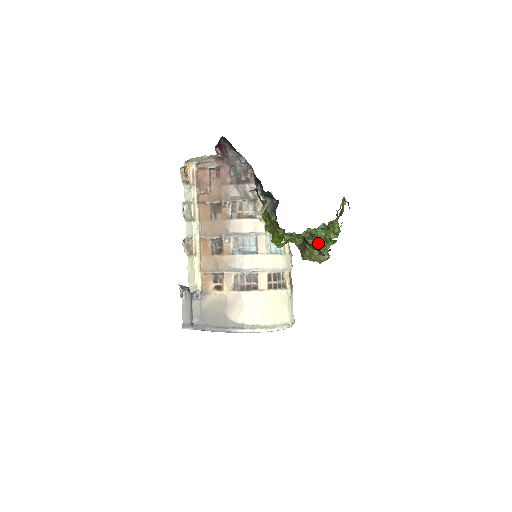
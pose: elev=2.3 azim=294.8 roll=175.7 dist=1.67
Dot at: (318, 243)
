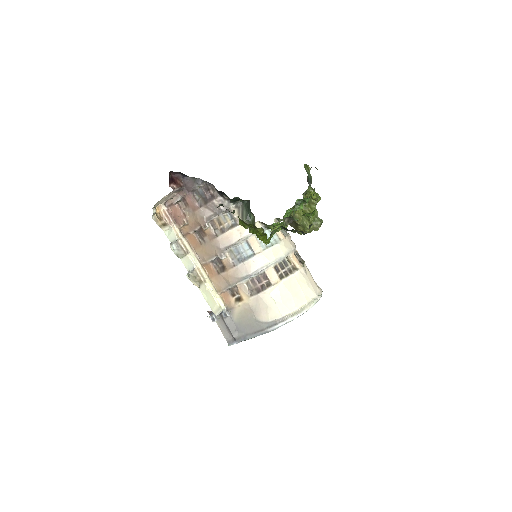
Dot at: (305, 215)
